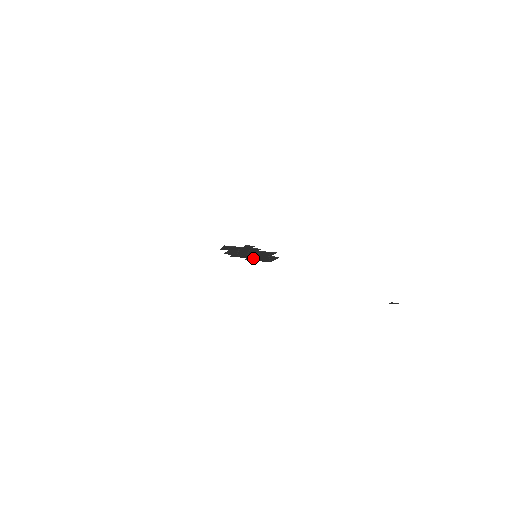
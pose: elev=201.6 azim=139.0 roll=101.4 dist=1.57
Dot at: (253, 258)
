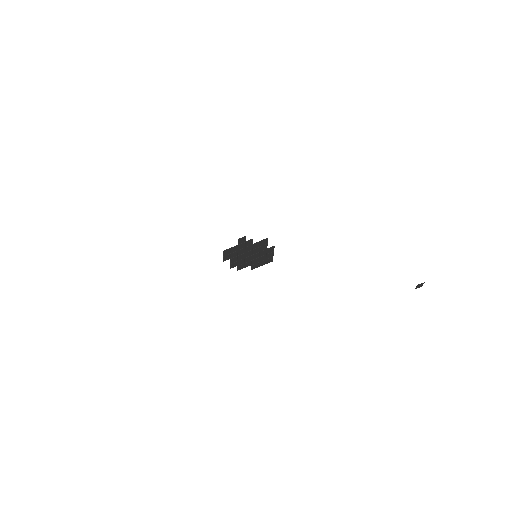
Dot at: (256, 262)
